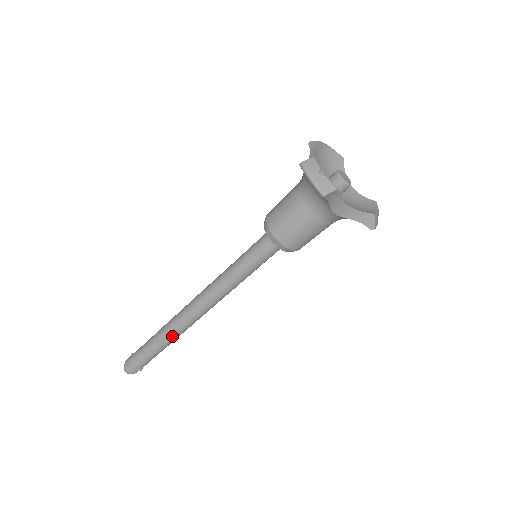
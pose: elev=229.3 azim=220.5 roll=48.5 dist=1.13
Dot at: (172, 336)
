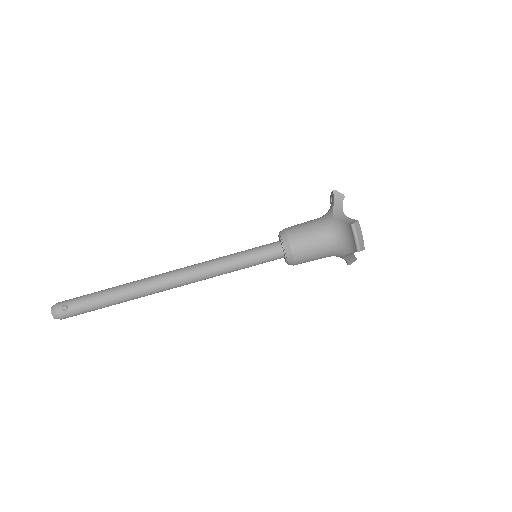
Dot at: (133, 283)
